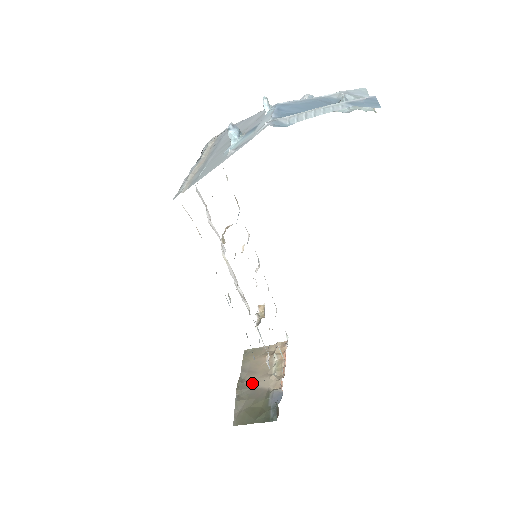
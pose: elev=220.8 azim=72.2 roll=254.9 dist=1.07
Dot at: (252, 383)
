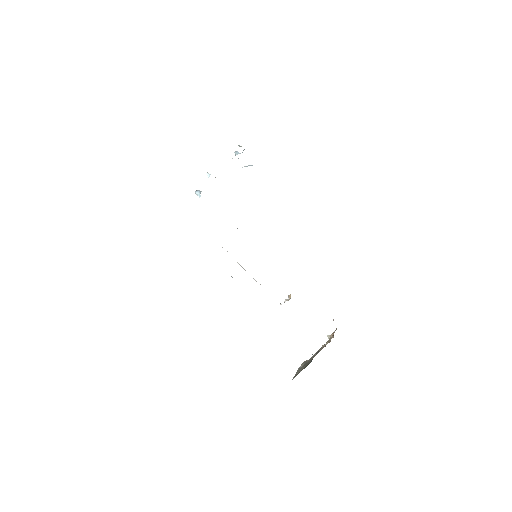
Dot at: occluded
